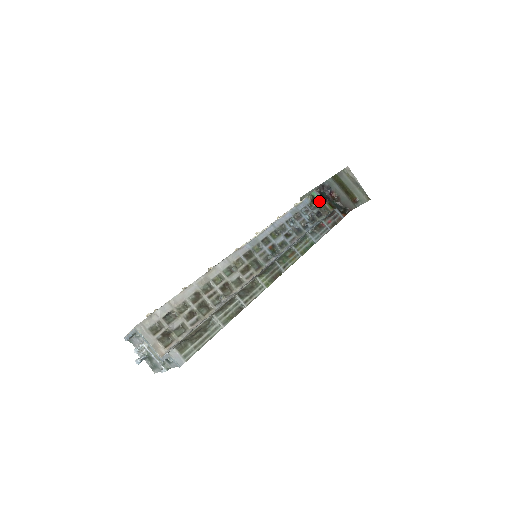
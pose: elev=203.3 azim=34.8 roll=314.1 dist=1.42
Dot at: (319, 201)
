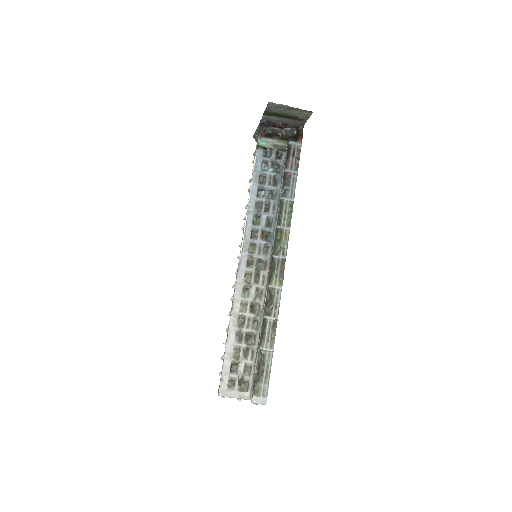
Dot at: (270, 147)
